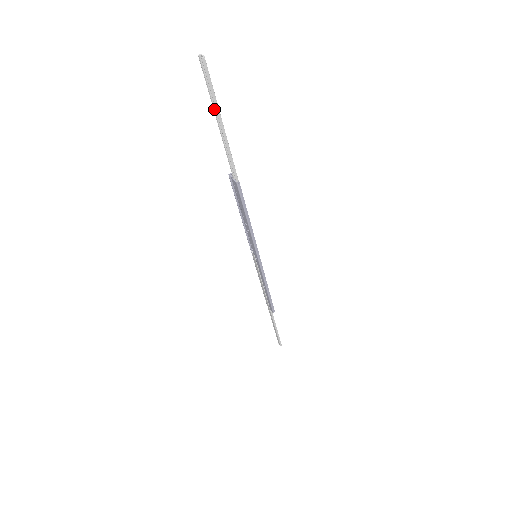
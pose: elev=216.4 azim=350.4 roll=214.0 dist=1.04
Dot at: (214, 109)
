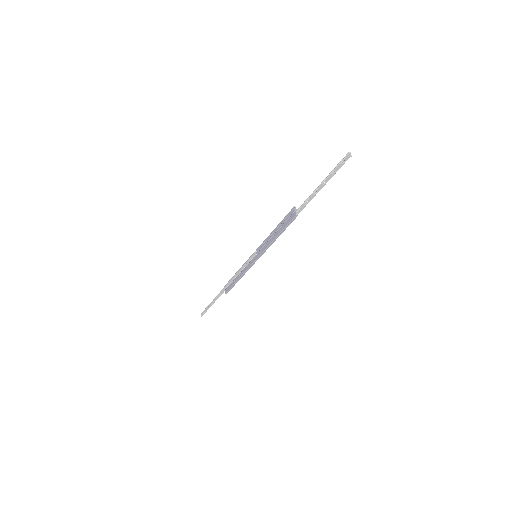
Dot at: (327, 176)
